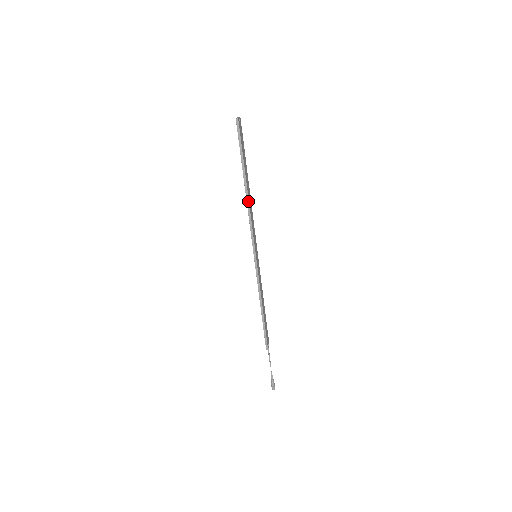
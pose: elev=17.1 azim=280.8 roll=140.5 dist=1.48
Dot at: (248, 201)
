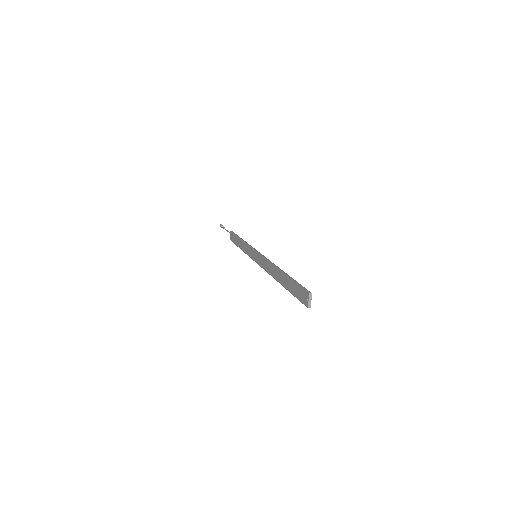
Dot at: (275, 278)
